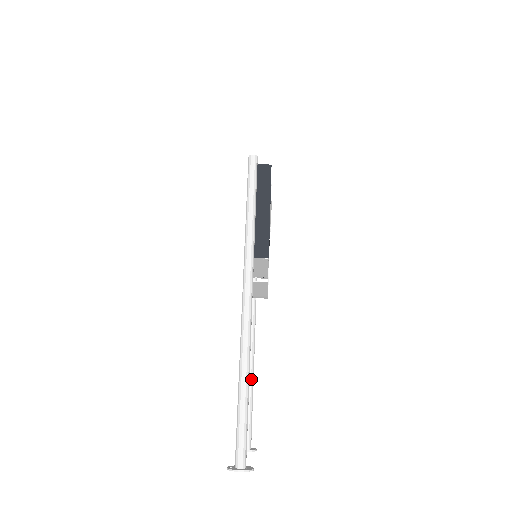
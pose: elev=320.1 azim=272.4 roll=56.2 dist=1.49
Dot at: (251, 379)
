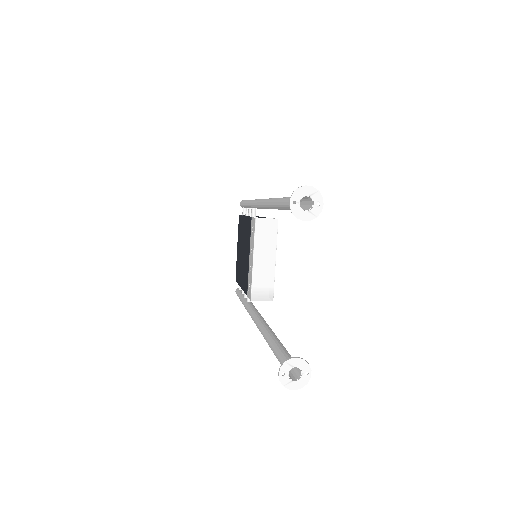
Dot at: (275, 336)
